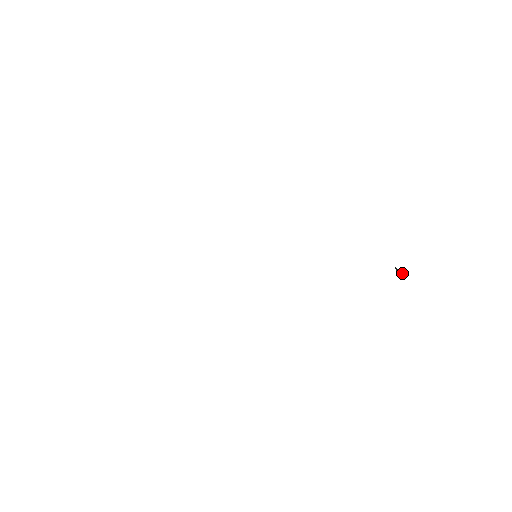
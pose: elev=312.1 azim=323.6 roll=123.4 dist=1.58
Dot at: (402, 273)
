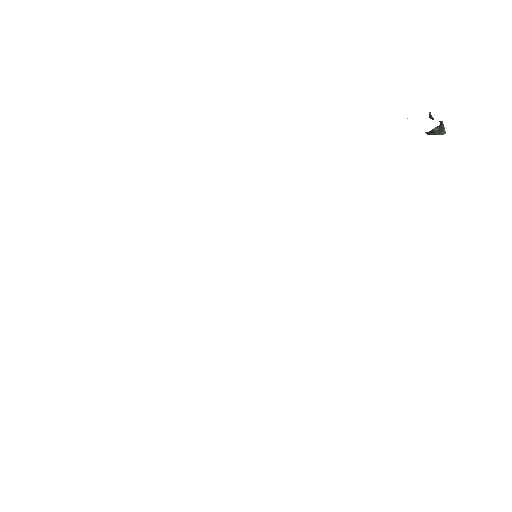
Dot at: (441, 134)
